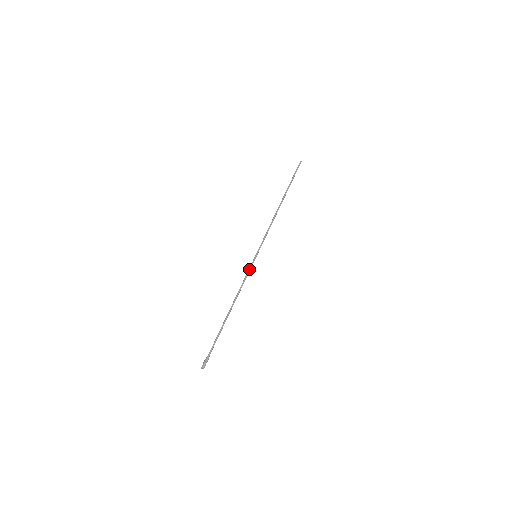
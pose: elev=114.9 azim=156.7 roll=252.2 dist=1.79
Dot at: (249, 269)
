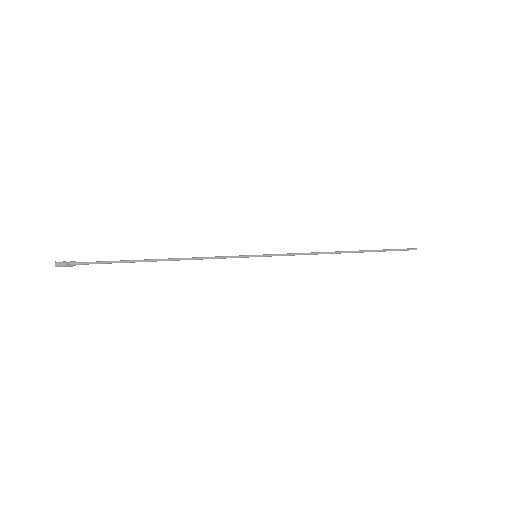
Dot at: (232, 257)
